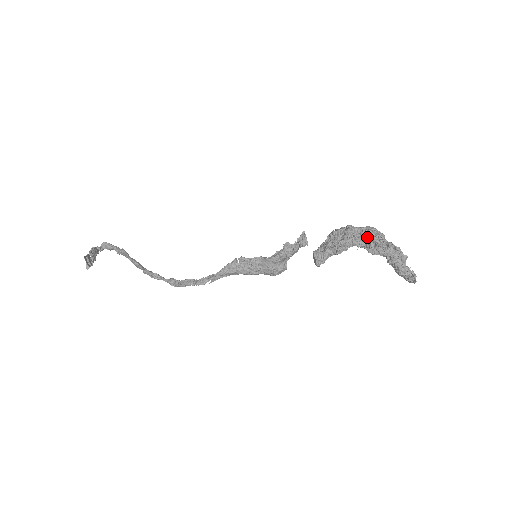
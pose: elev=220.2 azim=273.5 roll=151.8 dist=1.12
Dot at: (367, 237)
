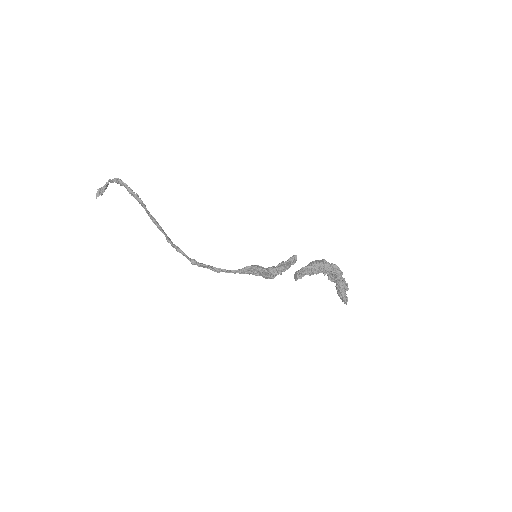
Dot at: (333, 273)
